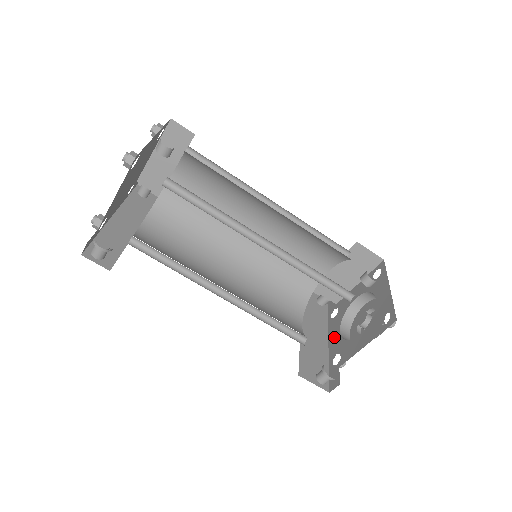
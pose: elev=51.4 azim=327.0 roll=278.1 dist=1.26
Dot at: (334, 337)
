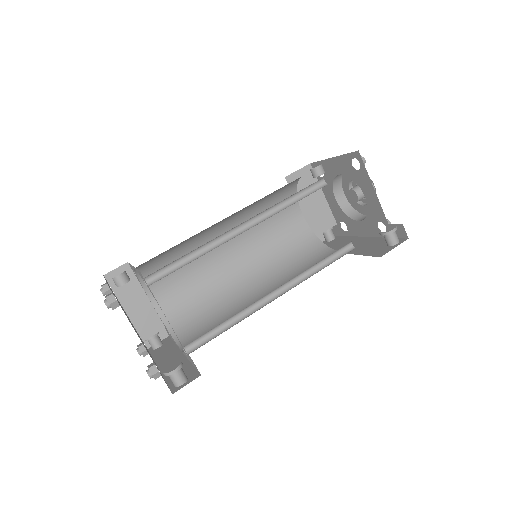
Dot at: (363, 229)
